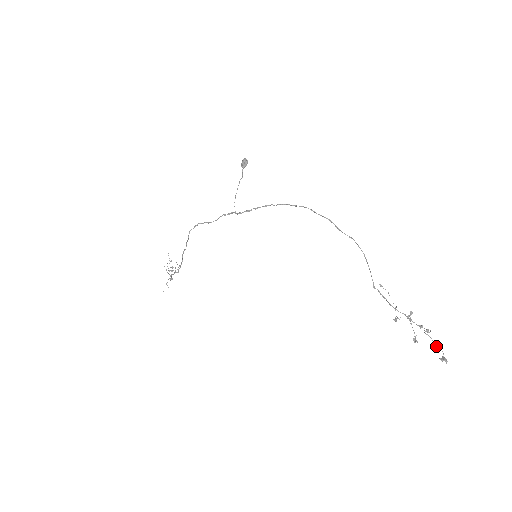
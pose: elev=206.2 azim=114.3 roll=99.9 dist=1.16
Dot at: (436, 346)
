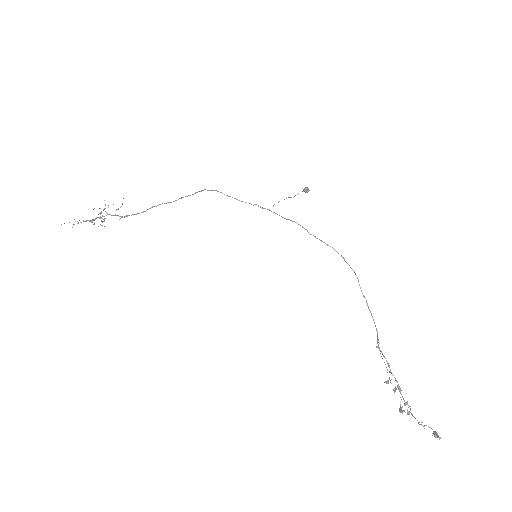
Dot at: (422, 425)
